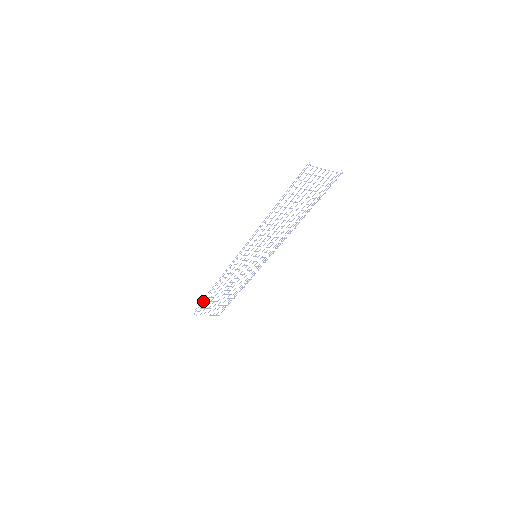
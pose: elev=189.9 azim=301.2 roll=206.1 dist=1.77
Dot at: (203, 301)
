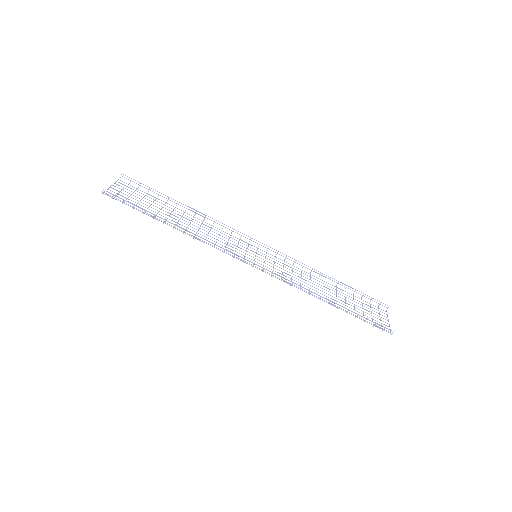
Dot at: occluded
